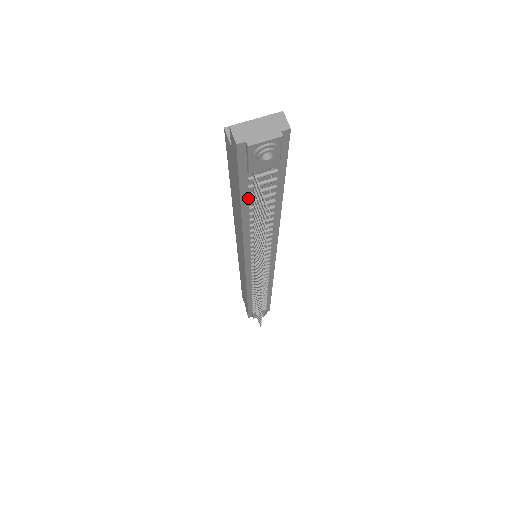
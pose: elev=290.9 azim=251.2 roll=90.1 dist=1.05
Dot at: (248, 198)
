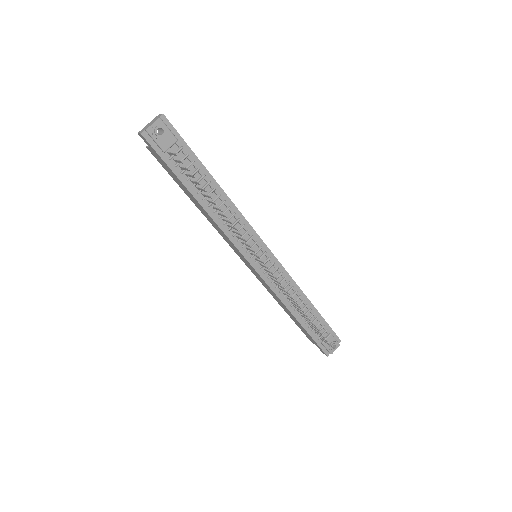
Dot at: (184, 178)
